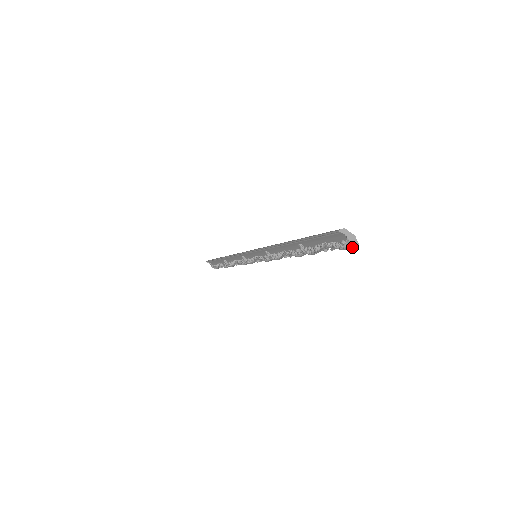
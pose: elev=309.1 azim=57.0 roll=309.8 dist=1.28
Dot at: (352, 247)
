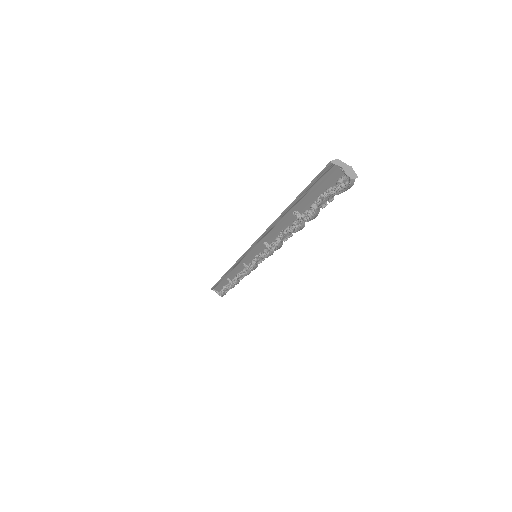
Dot at: (350, 183)
